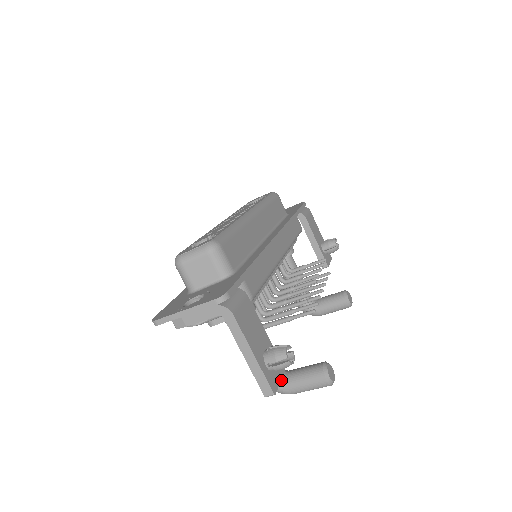
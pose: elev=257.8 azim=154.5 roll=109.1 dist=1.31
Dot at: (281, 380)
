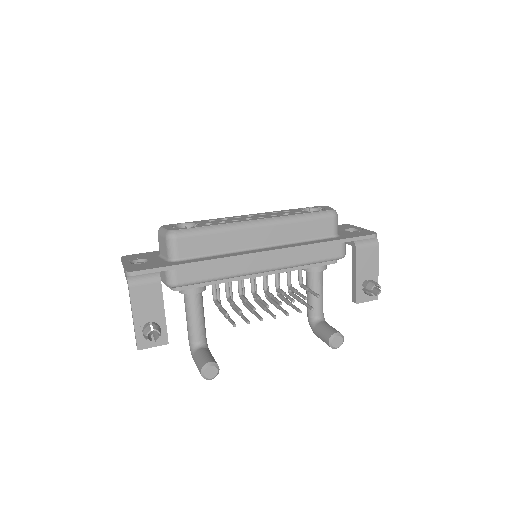
Dot at: (194, 349)
